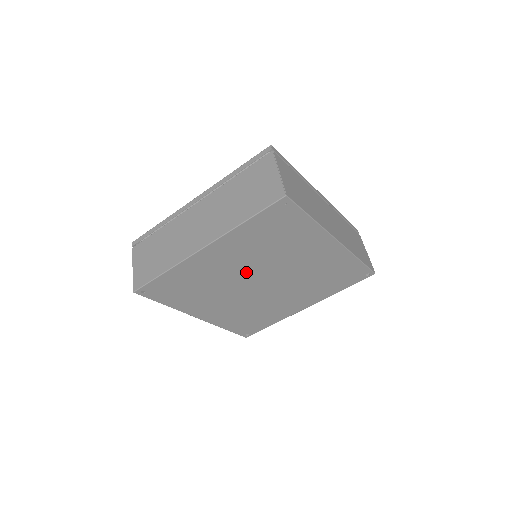
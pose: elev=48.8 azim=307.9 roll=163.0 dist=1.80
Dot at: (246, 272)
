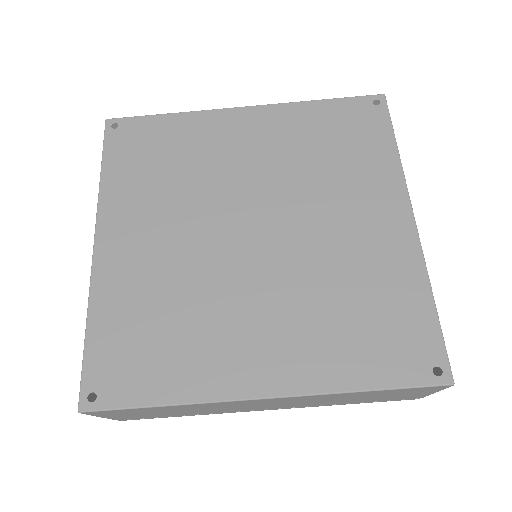
Dot at: (252, 188)
